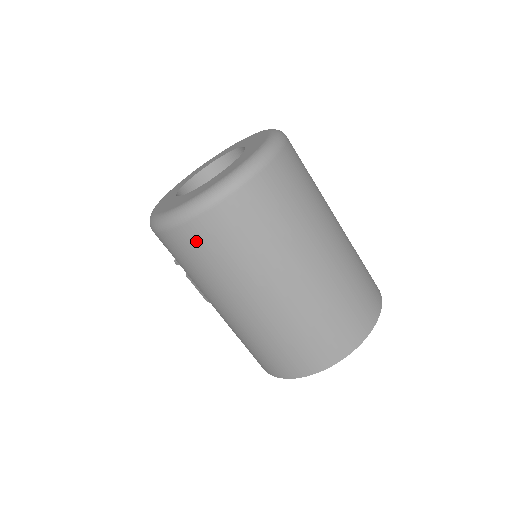
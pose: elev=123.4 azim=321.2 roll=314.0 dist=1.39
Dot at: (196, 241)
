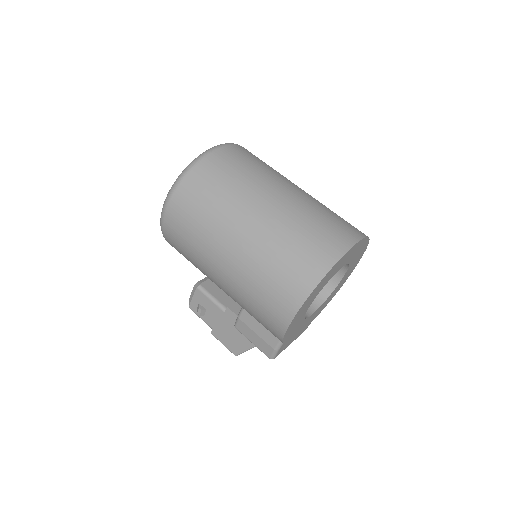
Dot at: (189, 196)
